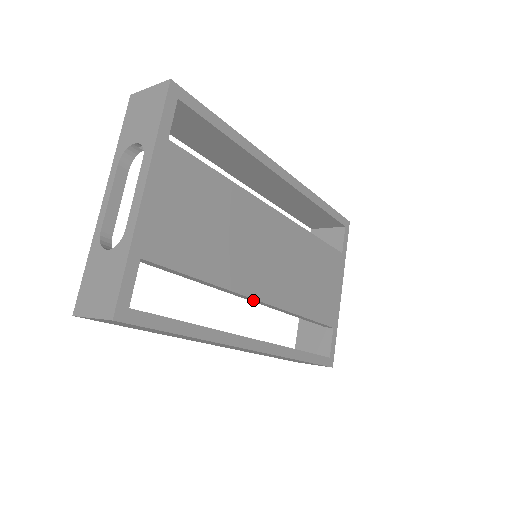
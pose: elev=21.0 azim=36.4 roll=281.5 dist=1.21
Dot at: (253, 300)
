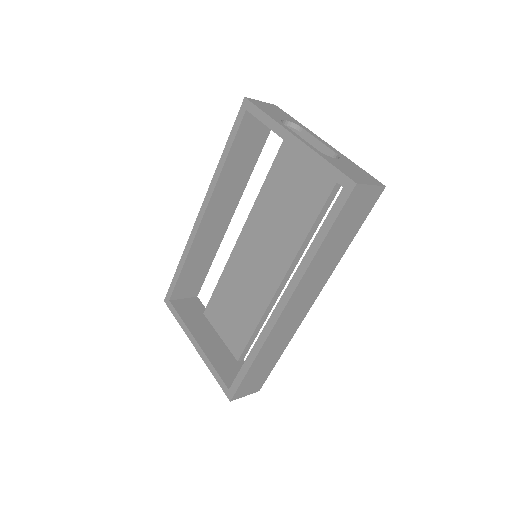
Dot at: (289, 274)
